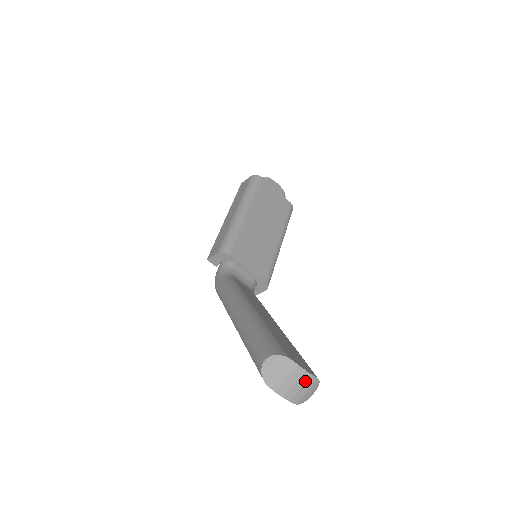
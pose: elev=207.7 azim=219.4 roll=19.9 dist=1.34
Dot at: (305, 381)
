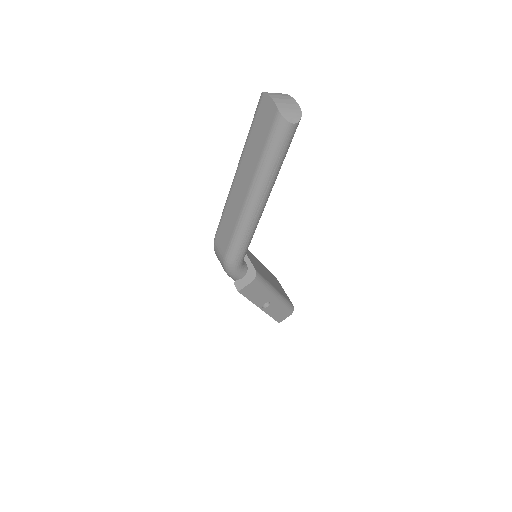
Dot at: (292, 103)
